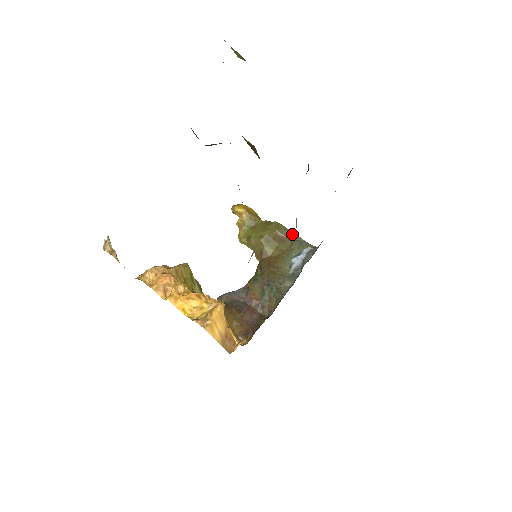
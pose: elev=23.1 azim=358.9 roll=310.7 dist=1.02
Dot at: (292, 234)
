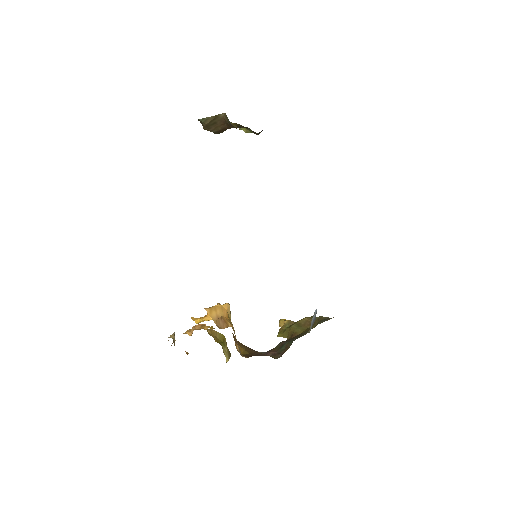
Dot at: (320, 317)
